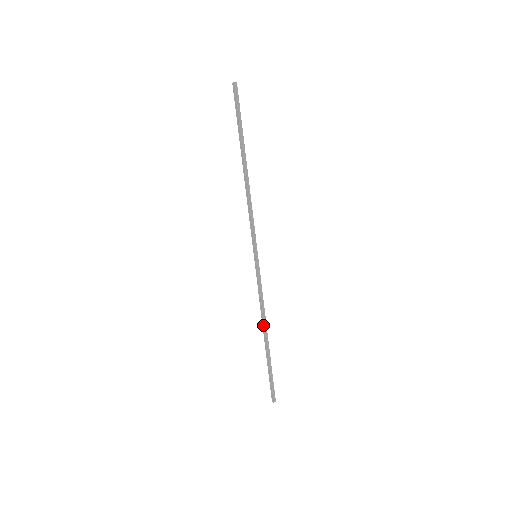
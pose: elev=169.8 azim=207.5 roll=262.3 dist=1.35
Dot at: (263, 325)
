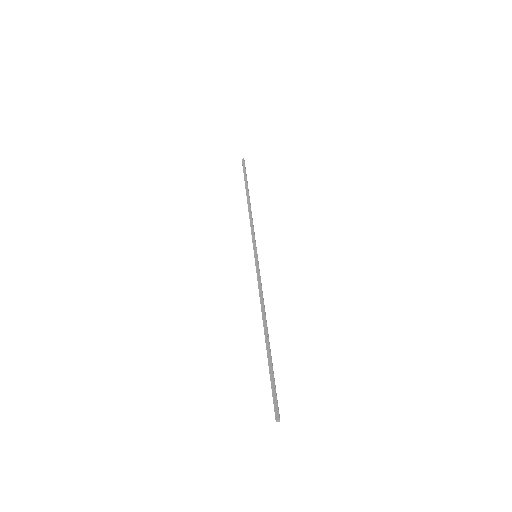
Dot at: (262, 318)
